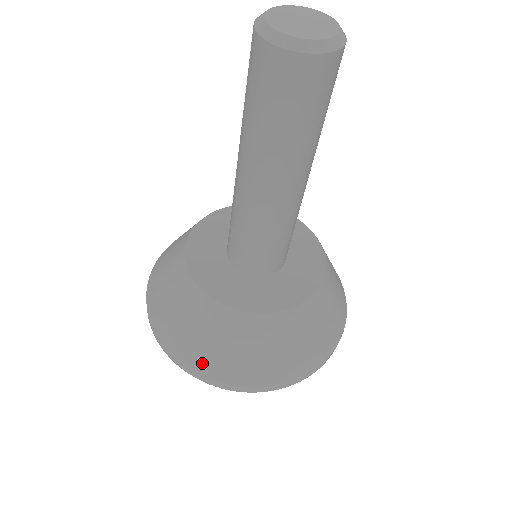
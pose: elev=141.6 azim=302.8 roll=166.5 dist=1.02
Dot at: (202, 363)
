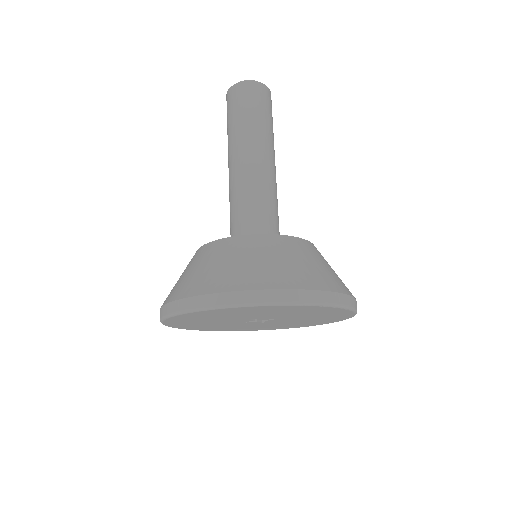
Dot at: occluded
